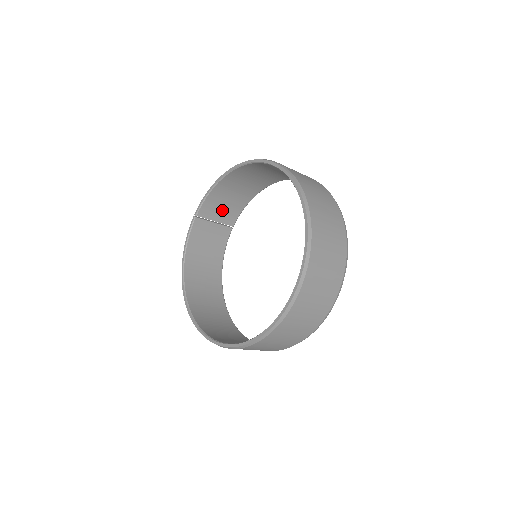
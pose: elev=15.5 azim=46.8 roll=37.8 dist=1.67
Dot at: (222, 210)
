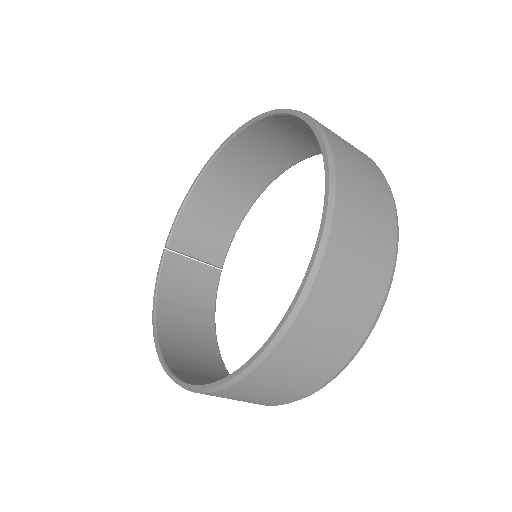
Dot at: (202, 241)
